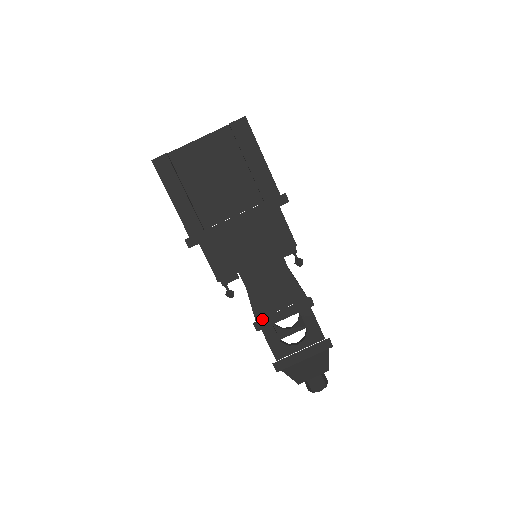
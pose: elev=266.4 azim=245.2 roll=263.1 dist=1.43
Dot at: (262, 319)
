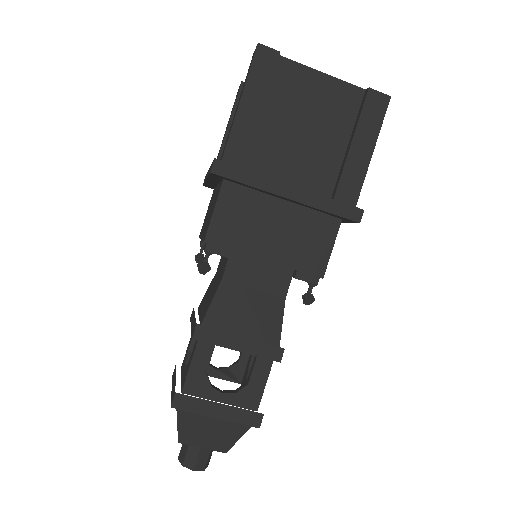
Dot at: (211, 329)
